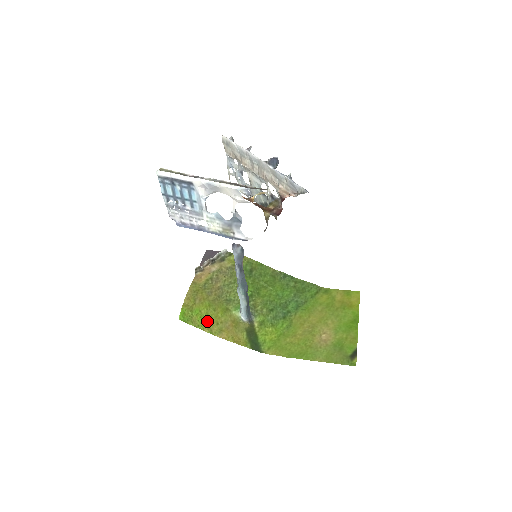
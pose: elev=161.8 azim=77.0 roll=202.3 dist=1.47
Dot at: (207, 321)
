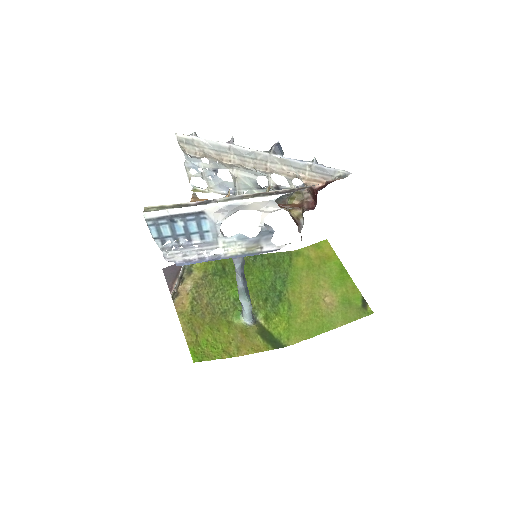
Dot at: (219, 347)
